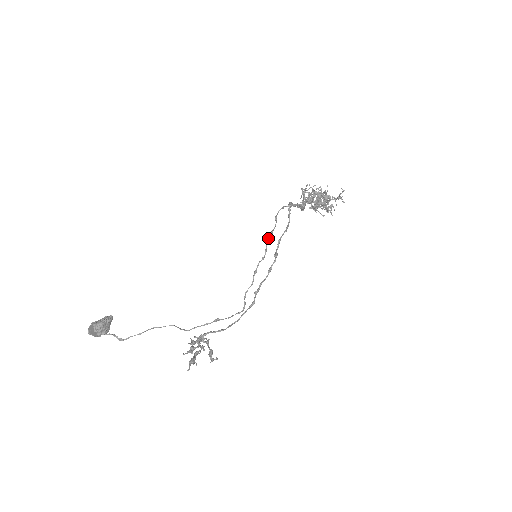
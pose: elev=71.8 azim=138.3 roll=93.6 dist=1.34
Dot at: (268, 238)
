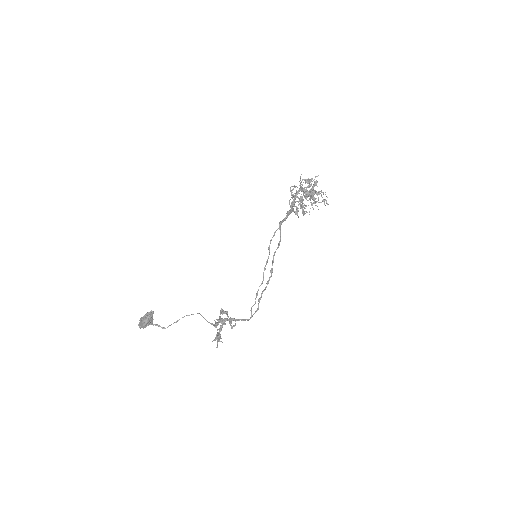
Dot at: (264, 267)
